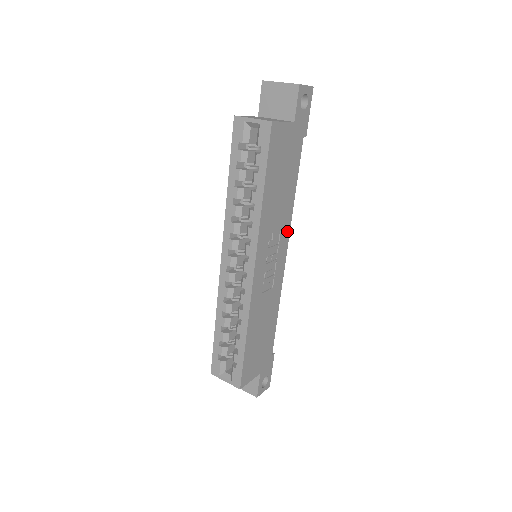
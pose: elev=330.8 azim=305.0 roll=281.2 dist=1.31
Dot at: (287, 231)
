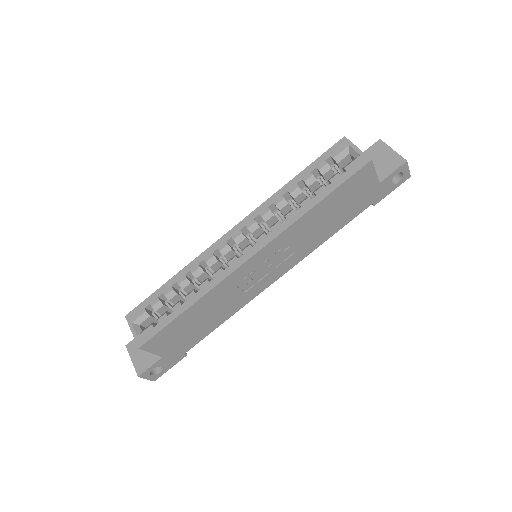
Dot at: (297, 260)
